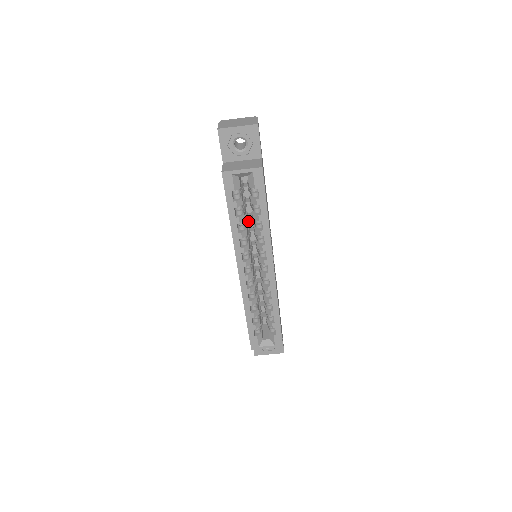
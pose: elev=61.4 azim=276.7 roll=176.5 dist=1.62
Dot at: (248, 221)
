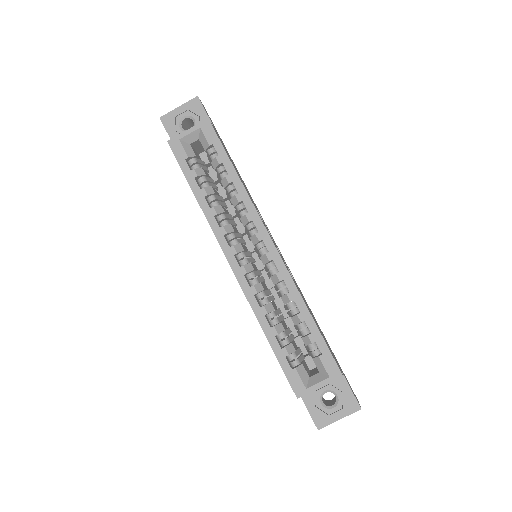
Dot at: (226, 206)
